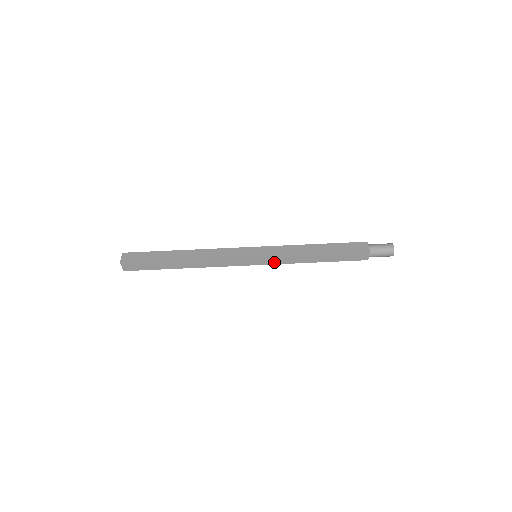
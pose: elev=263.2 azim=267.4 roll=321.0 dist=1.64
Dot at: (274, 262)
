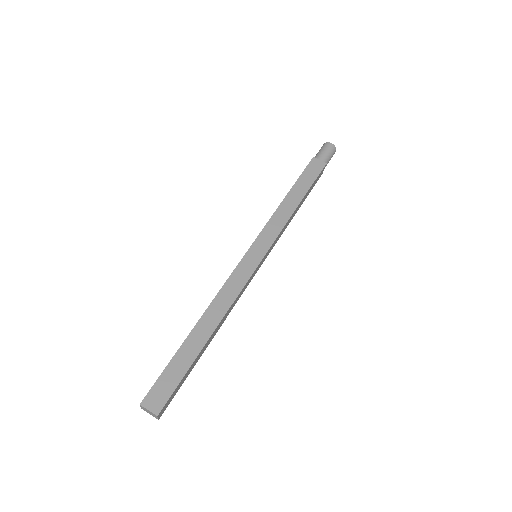
Dot at: (272, 238)
